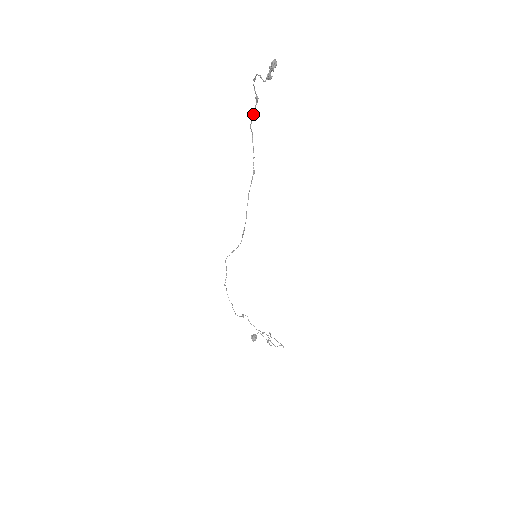
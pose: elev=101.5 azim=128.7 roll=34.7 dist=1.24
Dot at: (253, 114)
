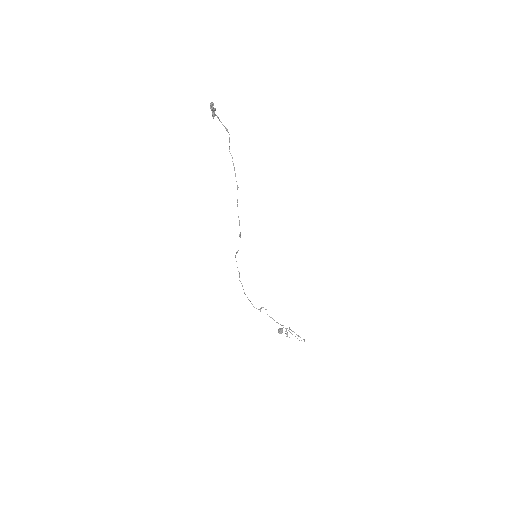
Dot at: (229, 142)
